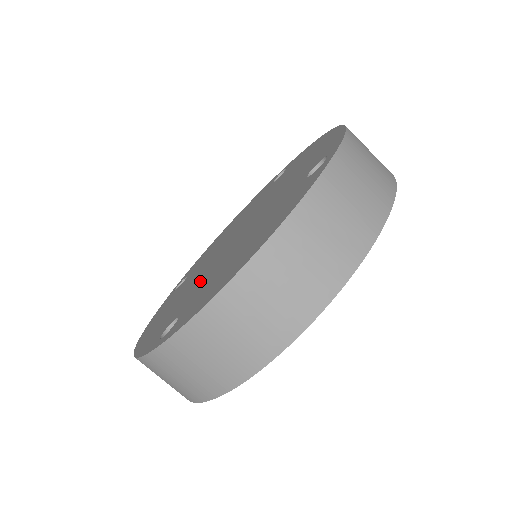
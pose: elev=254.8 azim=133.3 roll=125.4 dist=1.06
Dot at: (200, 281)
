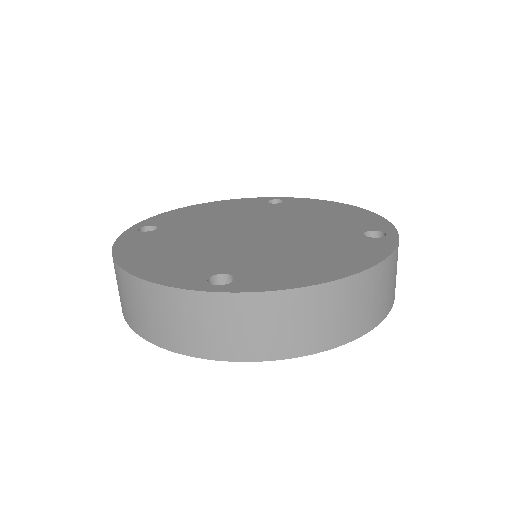
Dot at: (229, 251)
